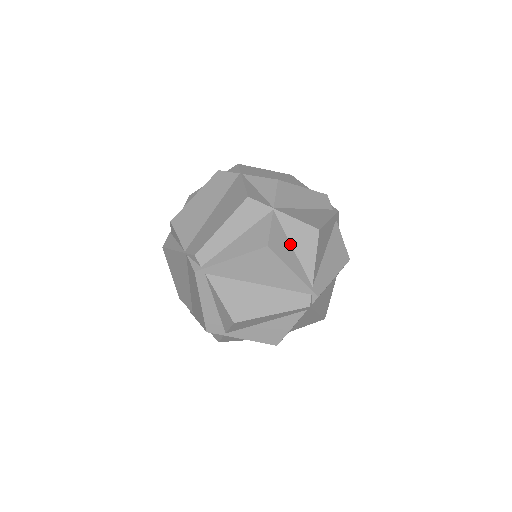
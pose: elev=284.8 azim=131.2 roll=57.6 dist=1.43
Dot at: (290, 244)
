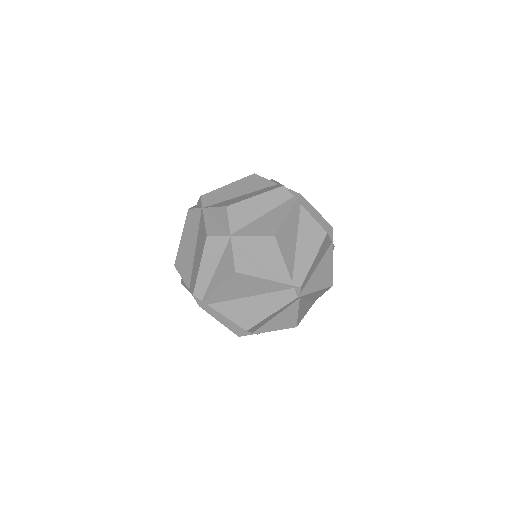
Dot at: (257, 257)
